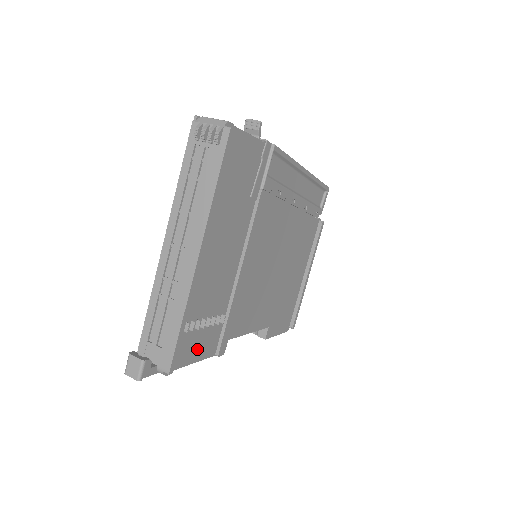
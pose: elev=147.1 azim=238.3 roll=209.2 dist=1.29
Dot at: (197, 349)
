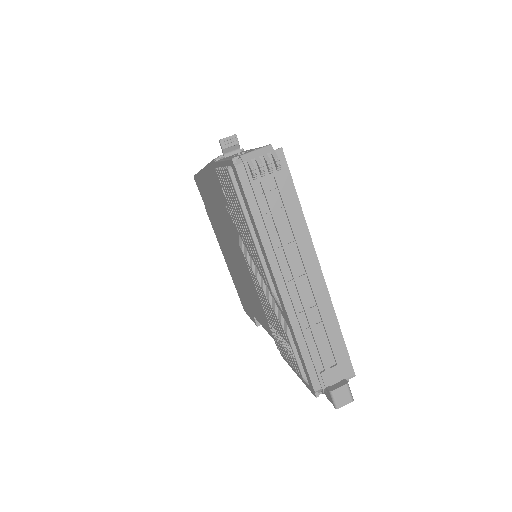
Dot at: occluded
